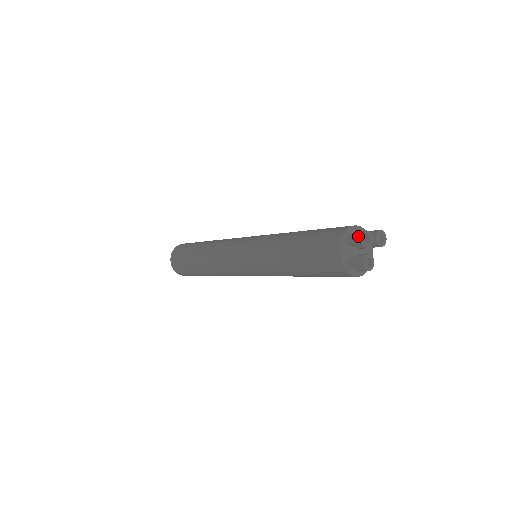
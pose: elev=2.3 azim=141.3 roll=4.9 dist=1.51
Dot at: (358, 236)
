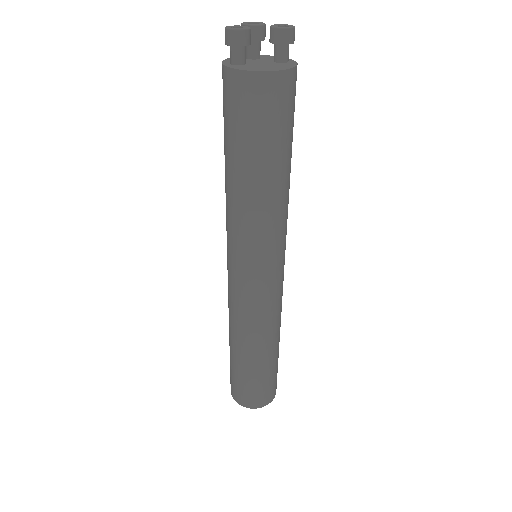
Dot at: occluded
